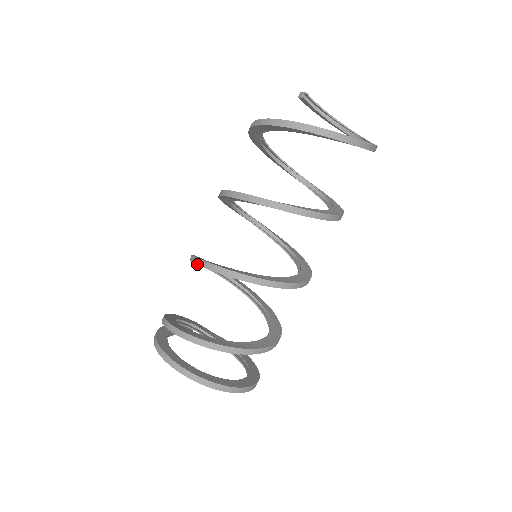
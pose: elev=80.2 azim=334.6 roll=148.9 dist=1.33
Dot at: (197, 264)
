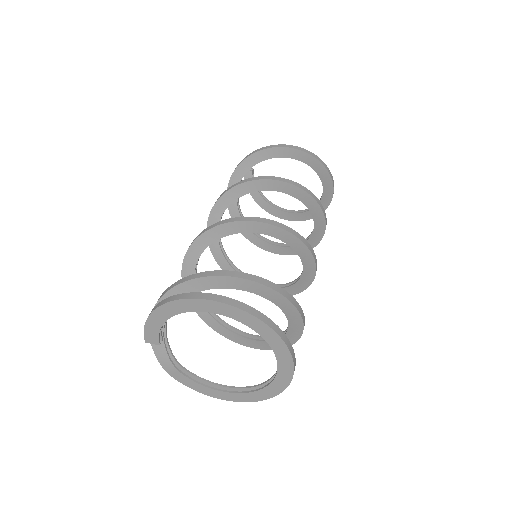
Dot at: (249, 220)
